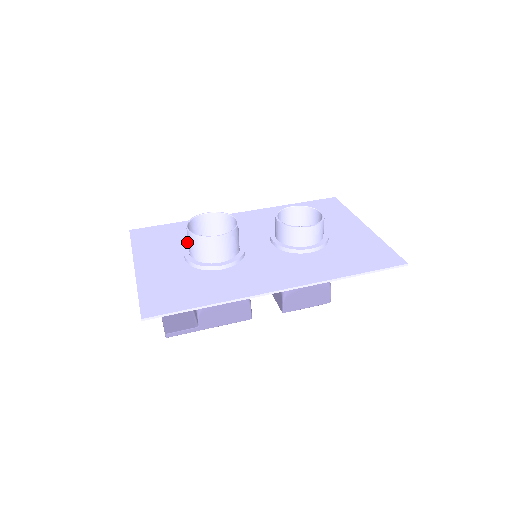
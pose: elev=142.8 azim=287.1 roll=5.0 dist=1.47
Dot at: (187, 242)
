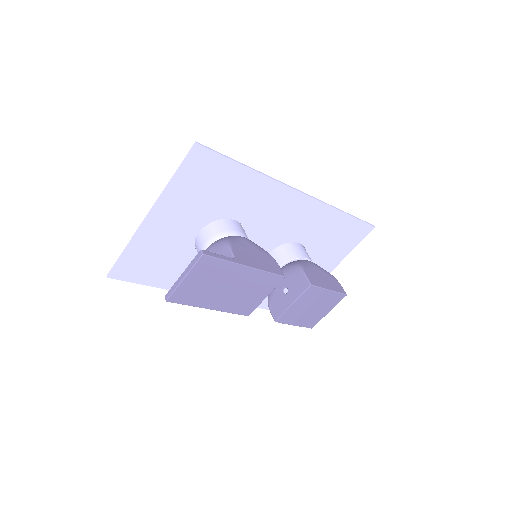
Dot at: (183, 254)
